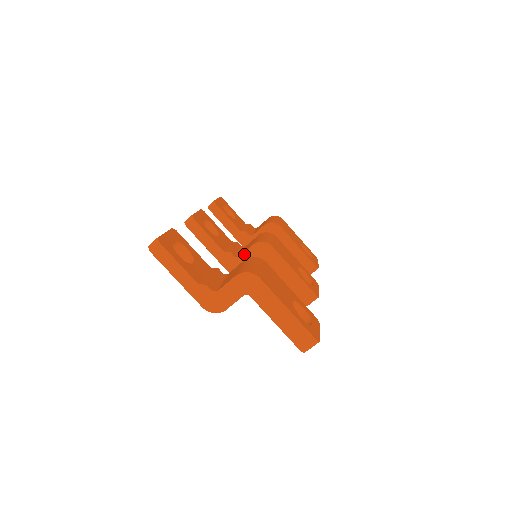
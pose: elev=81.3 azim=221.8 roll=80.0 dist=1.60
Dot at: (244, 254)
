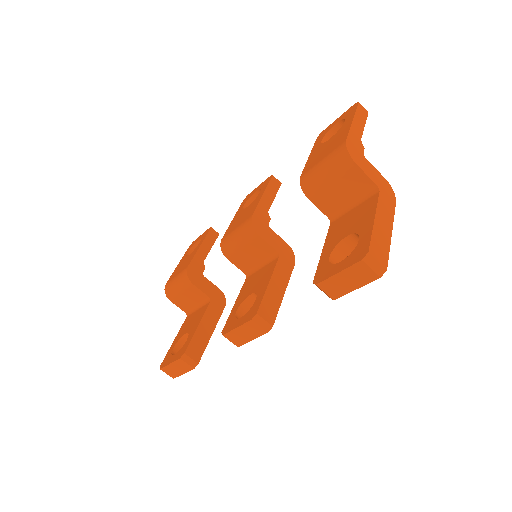
Dot at: (275, 234)
